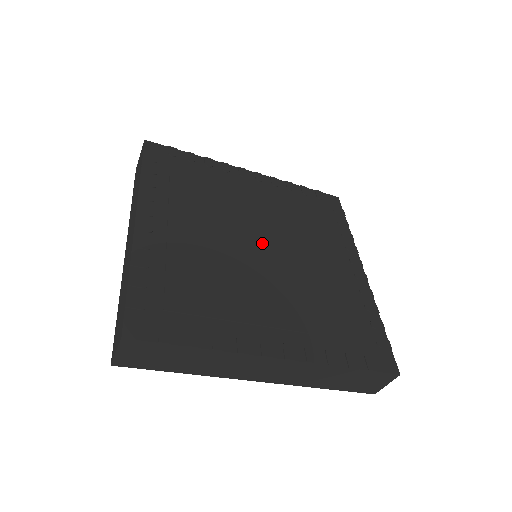
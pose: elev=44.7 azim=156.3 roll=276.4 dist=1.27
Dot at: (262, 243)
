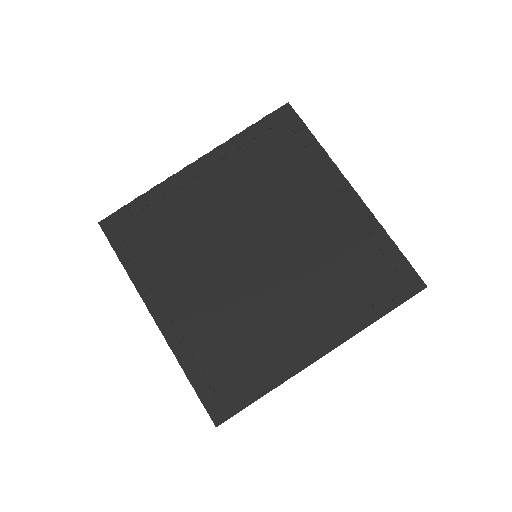
Dot at: (253, 249)
